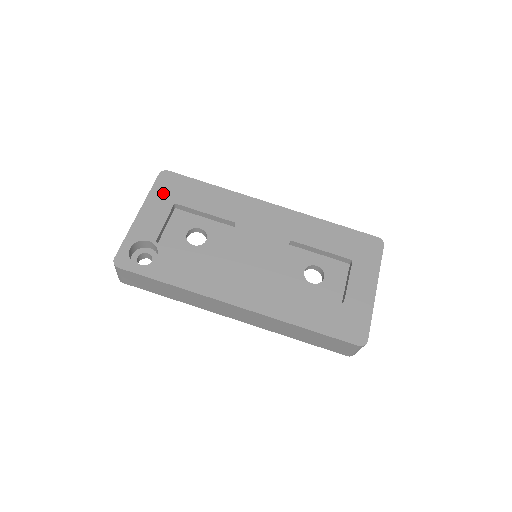
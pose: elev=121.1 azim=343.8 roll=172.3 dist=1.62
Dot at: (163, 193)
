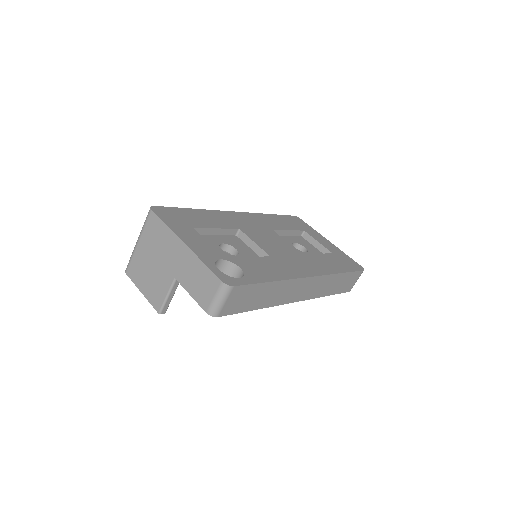
Dot at: (176, 223)
